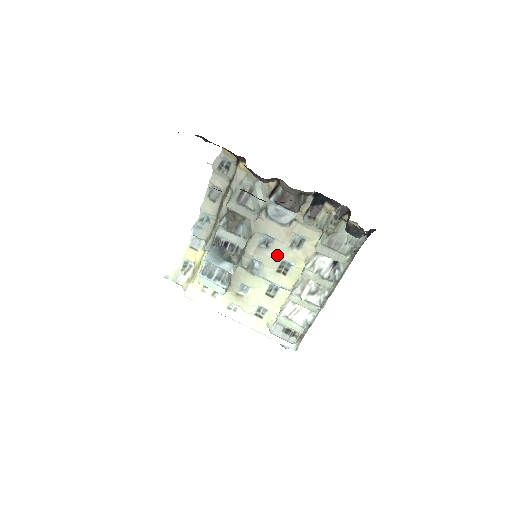
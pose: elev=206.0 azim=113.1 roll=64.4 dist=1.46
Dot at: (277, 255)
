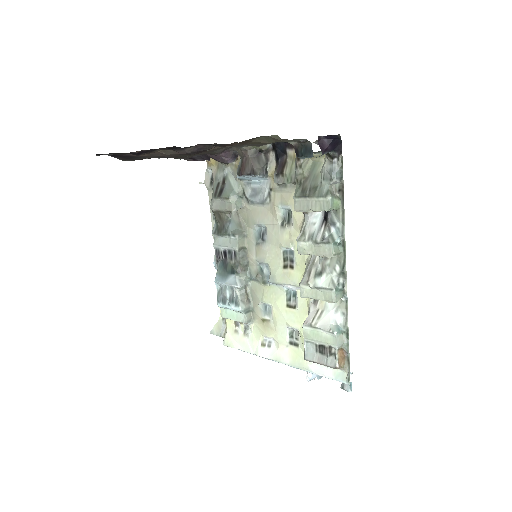
Dot at: (275, 245)
